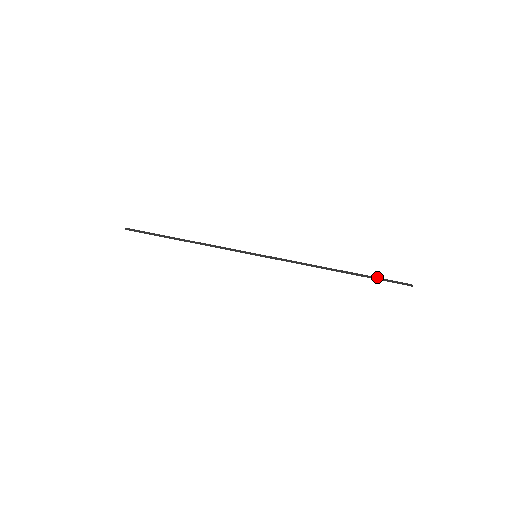
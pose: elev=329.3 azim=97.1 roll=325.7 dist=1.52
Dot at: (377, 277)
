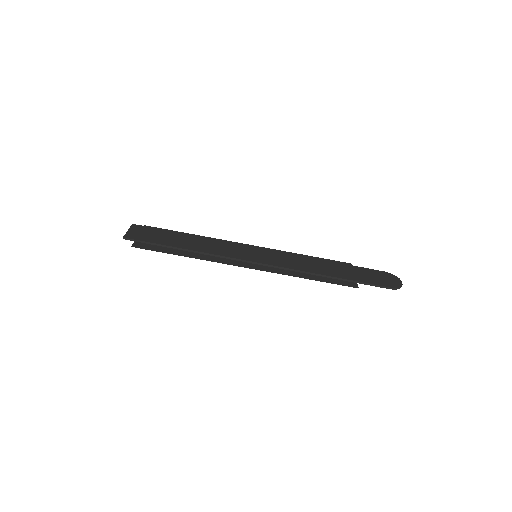
Dot at: (370, 284)
